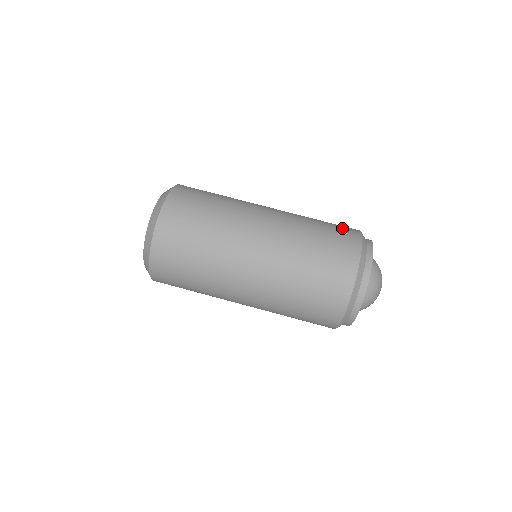
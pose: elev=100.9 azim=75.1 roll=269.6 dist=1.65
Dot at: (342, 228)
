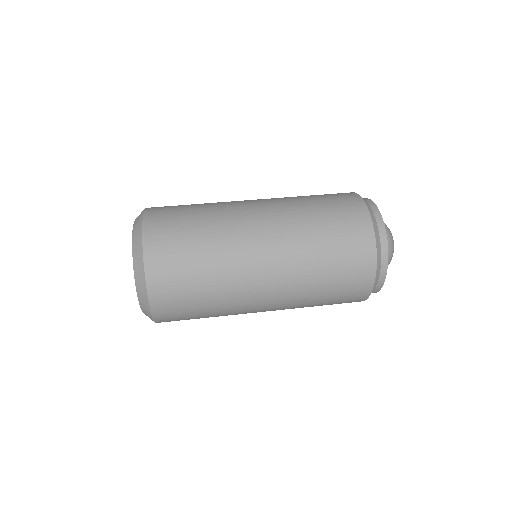
Dot at: occluded
